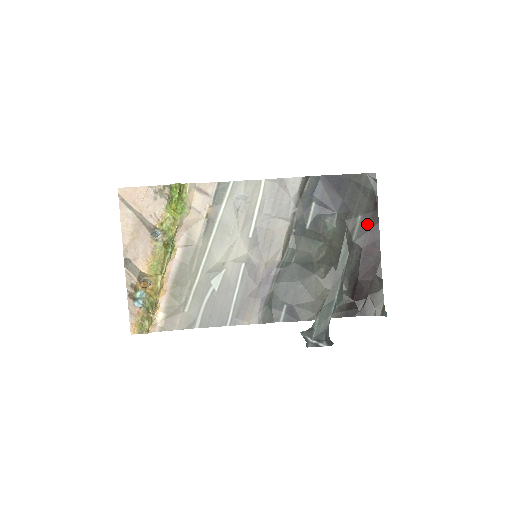
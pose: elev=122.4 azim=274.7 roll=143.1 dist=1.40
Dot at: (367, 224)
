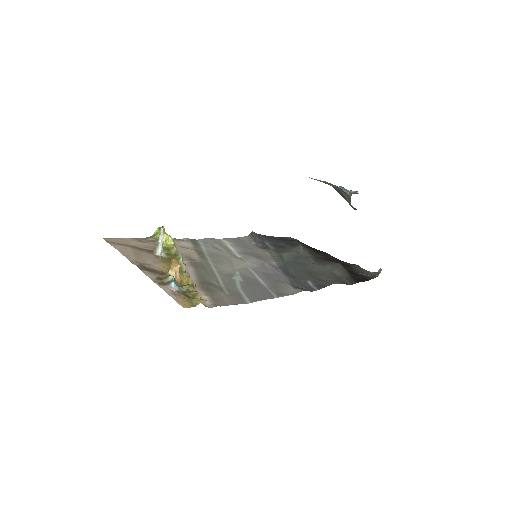
Dot at: (311, 250)
